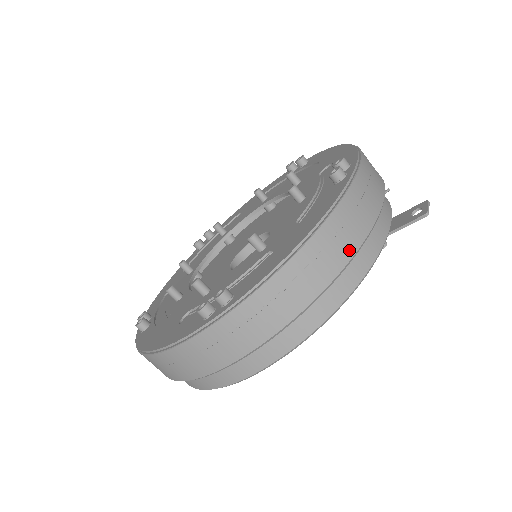
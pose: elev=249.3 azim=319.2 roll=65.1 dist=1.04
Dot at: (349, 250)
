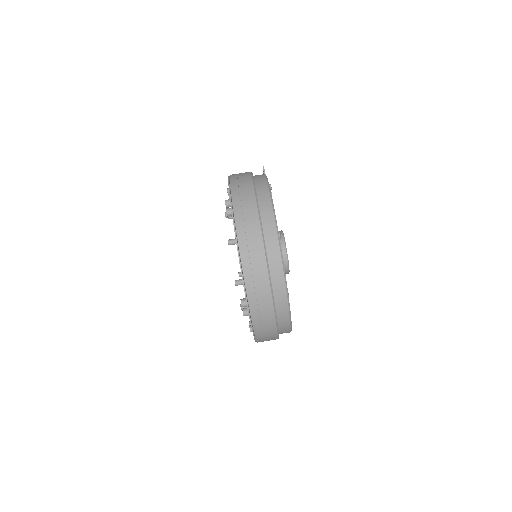
Dot at: occluded
